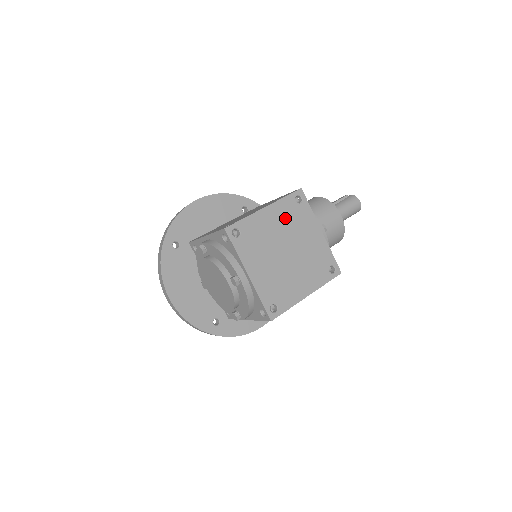
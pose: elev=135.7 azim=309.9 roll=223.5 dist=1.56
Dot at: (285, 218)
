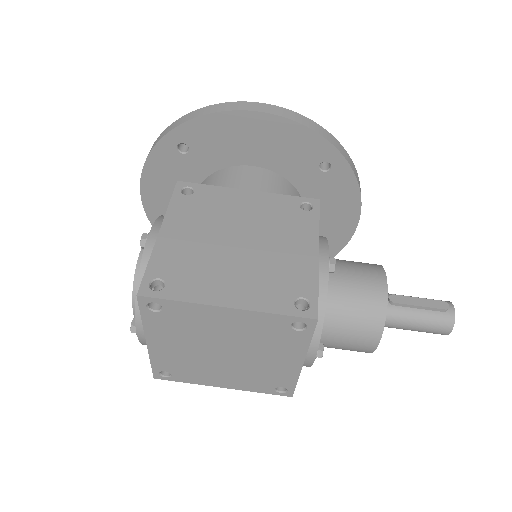
Dot at: (253, 330)
